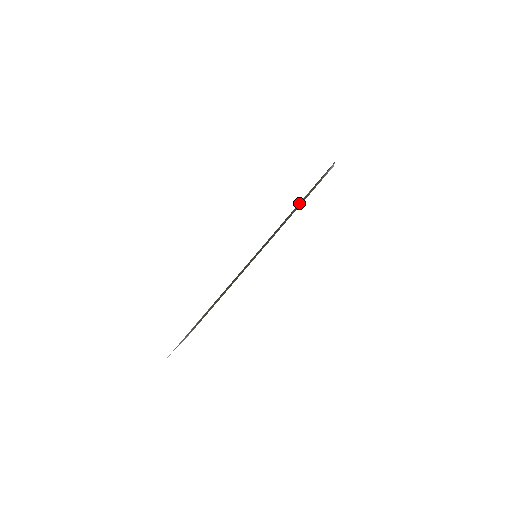
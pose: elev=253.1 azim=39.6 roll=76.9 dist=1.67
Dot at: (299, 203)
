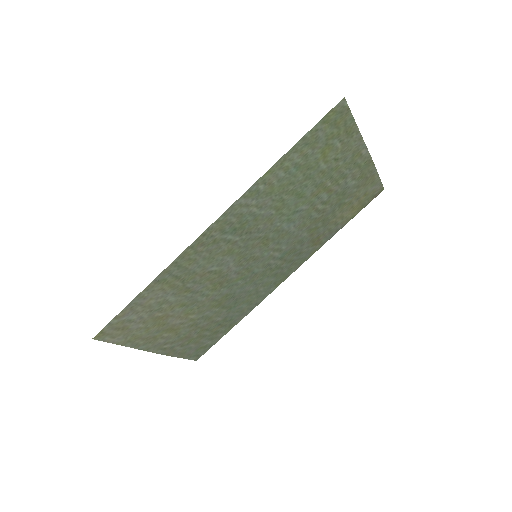
Dot at: (297, 152)
